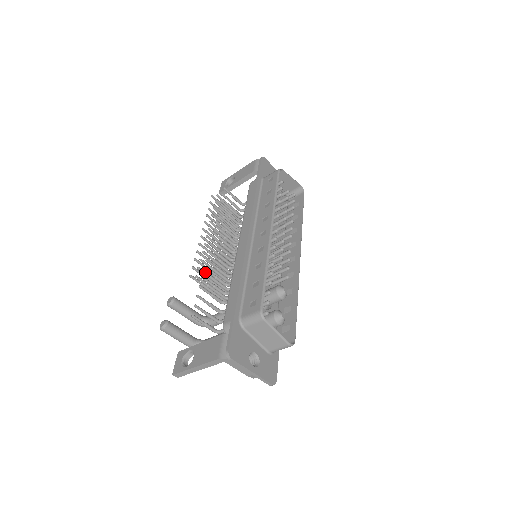
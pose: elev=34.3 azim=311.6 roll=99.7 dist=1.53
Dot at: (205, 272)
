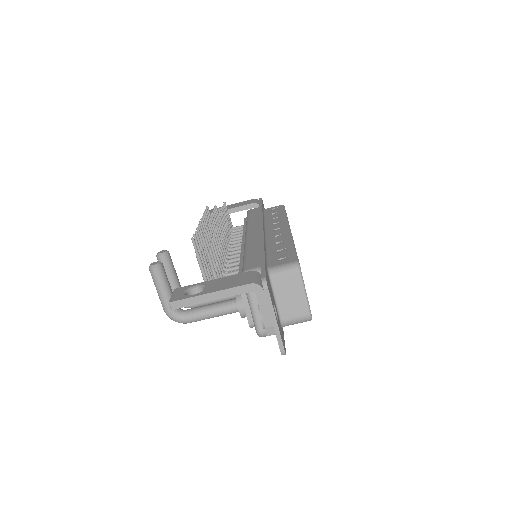
Dot at: (208, 242)
